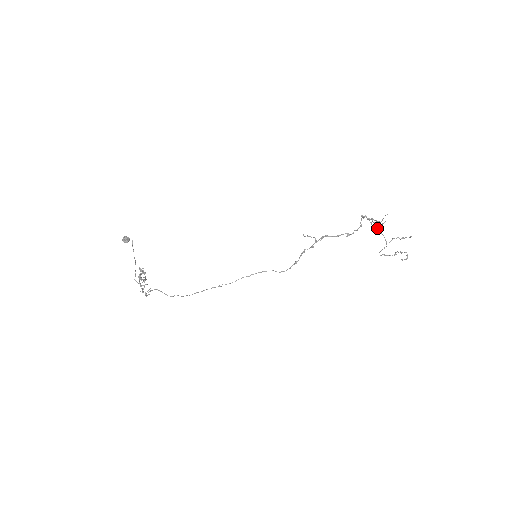
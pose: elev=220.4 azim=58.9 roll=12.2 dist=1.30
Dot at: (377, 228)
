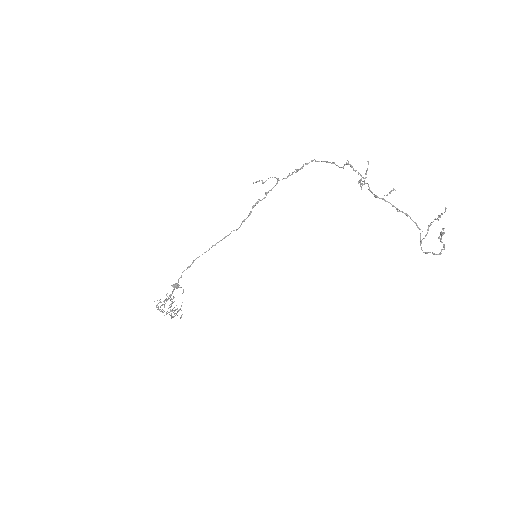
Dot at: (389, 202)
